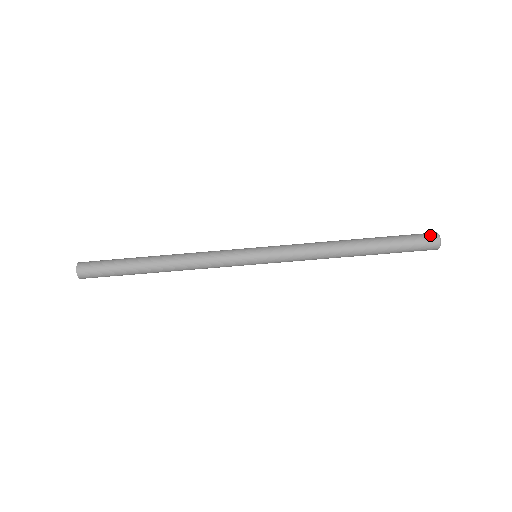
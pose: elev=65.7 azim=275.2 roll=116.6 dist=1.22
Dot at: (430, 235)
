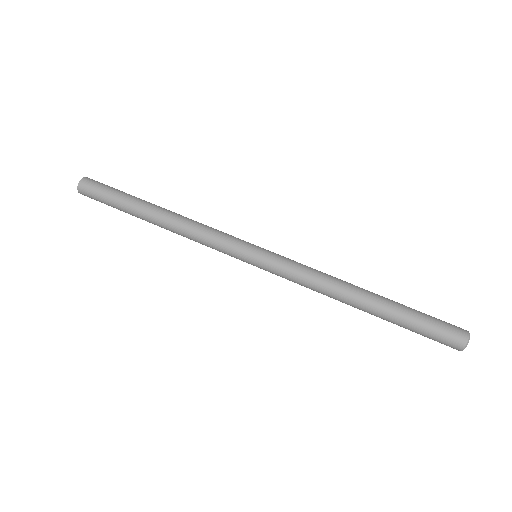
Dot at: occluded
